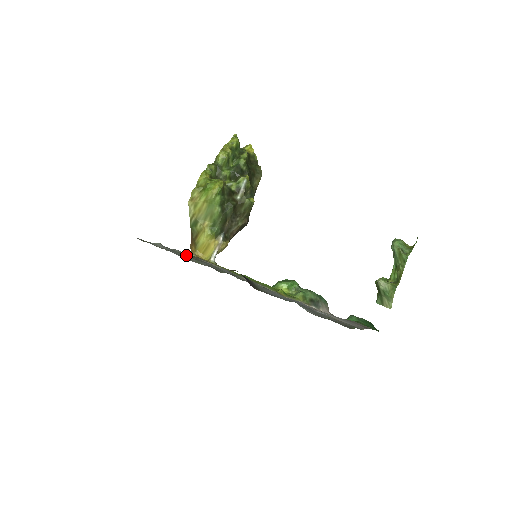
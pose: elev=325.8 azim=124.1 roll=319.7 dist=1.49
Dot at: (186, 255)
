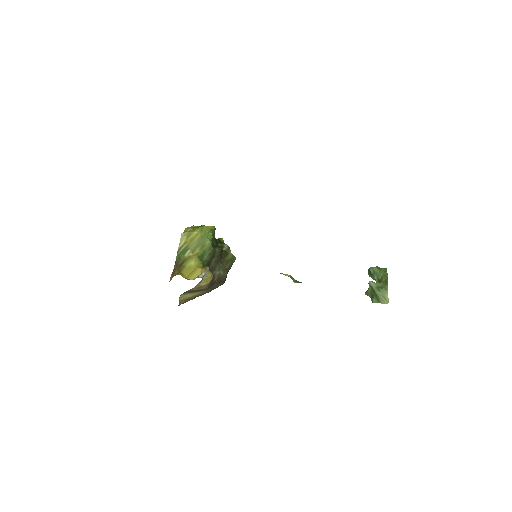
Dot at: occluded
